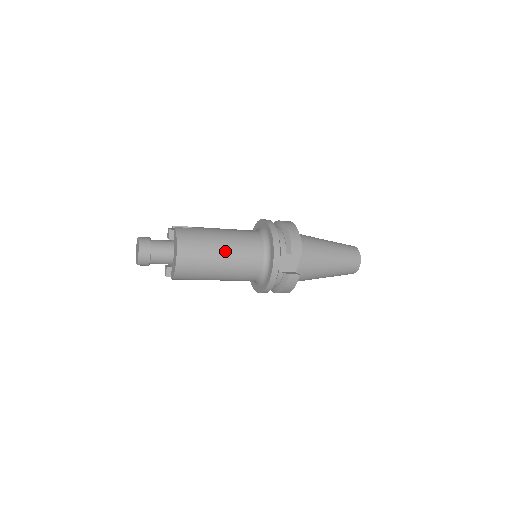
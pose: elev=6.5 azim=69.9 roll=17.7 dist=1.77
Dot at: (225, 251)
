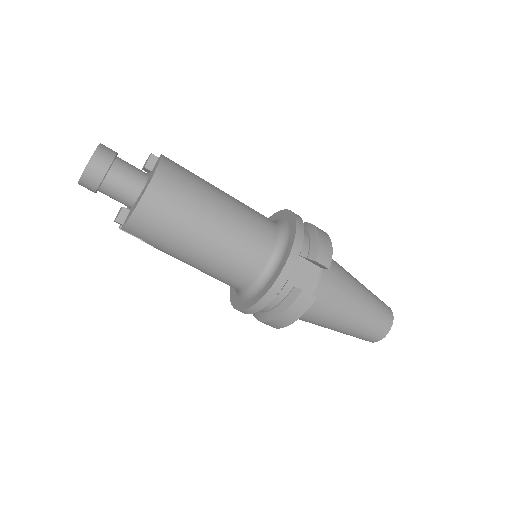
Dot at: (222, 215)
